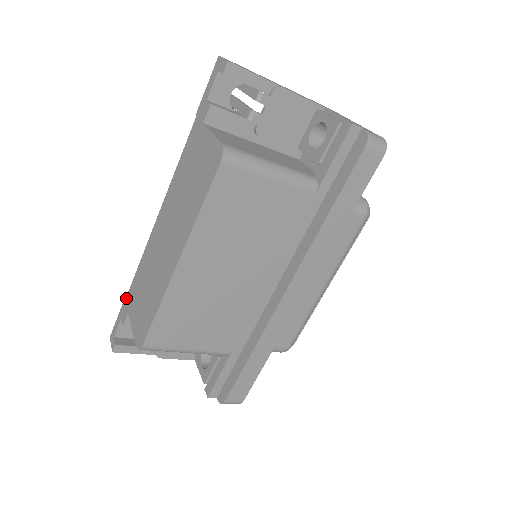
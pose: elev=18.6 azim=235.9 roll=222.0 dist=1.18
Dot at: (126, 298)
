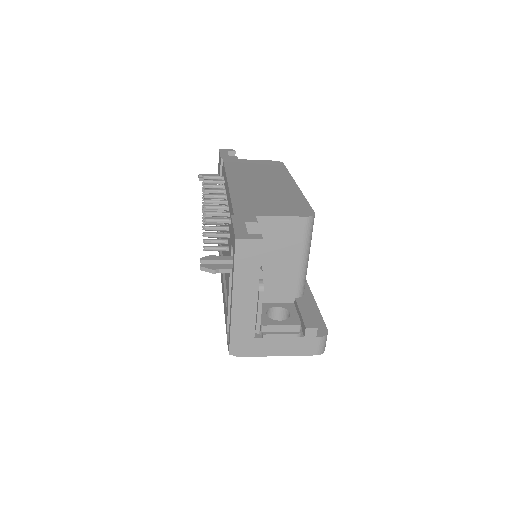
Dot at: (235, 213)
